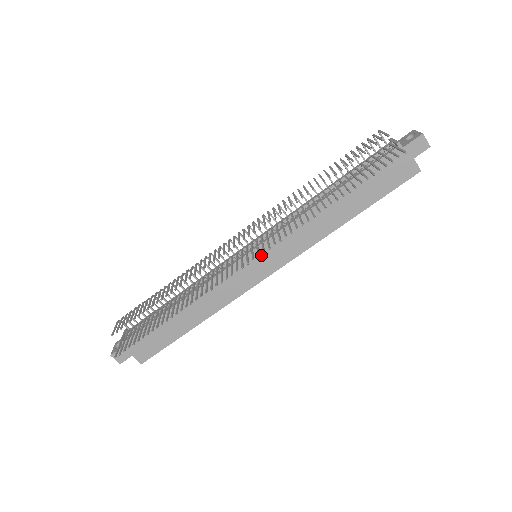
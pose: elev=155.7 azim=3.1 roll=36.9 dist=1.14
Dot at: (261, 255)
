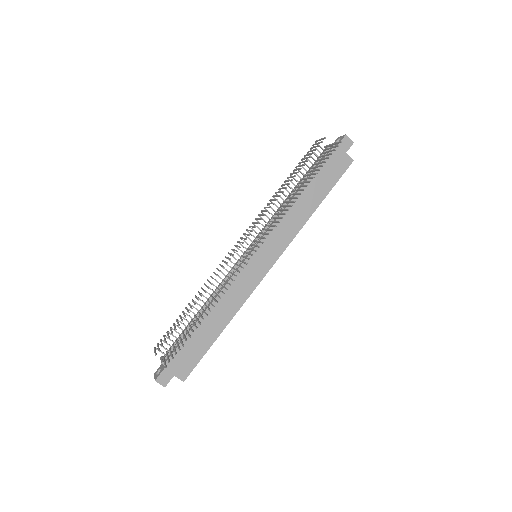
Dot at: (260, 252)
